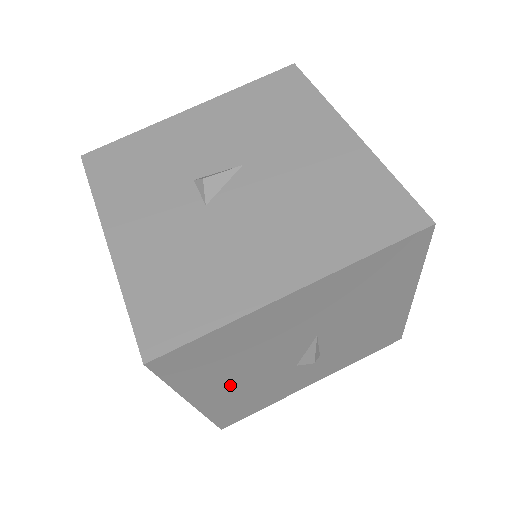
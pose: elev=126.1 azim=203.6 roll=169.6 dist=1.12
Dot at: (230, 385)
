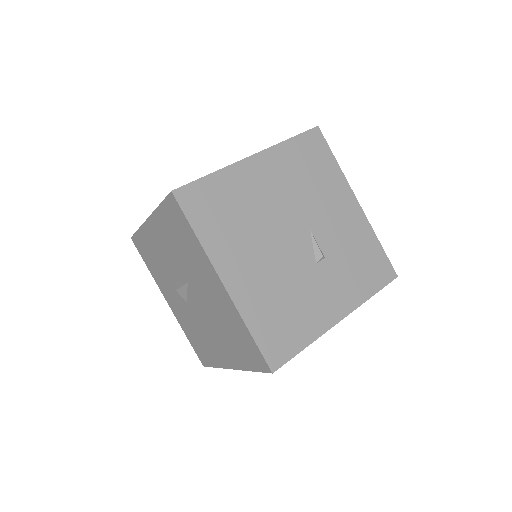
Dot at: occluded
